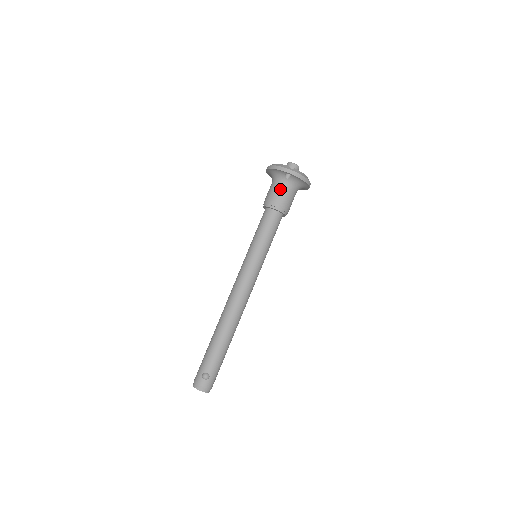
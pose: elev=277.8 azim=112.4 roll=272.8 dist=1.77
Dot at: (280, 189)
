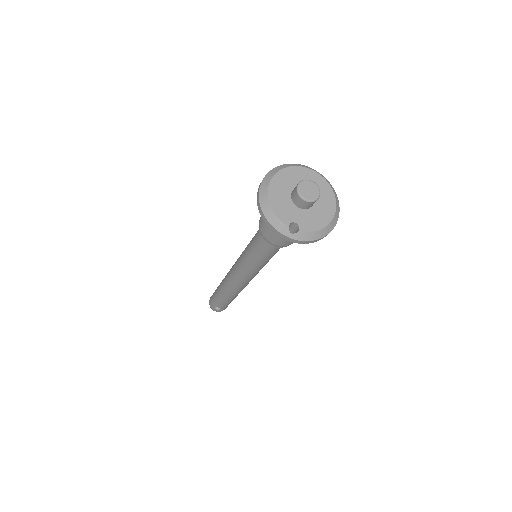
Dot at: occluded
